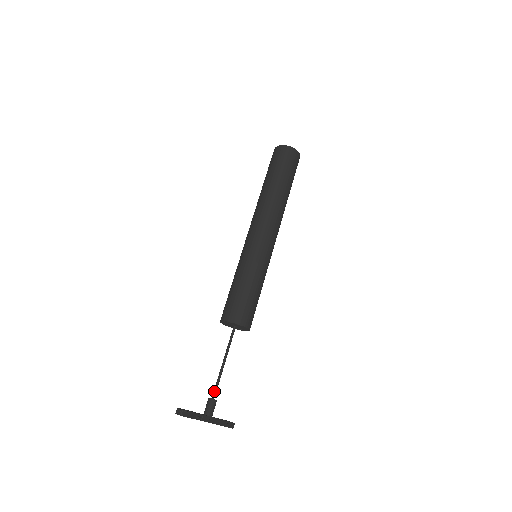
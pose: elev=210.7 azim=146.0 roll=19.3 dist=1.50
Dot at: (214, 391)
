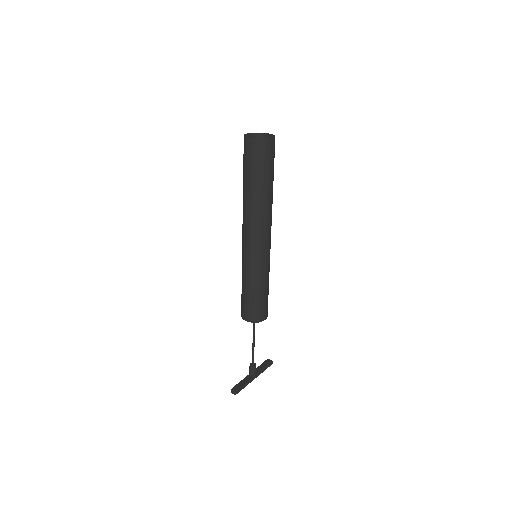
Dot at: (252, 361)
